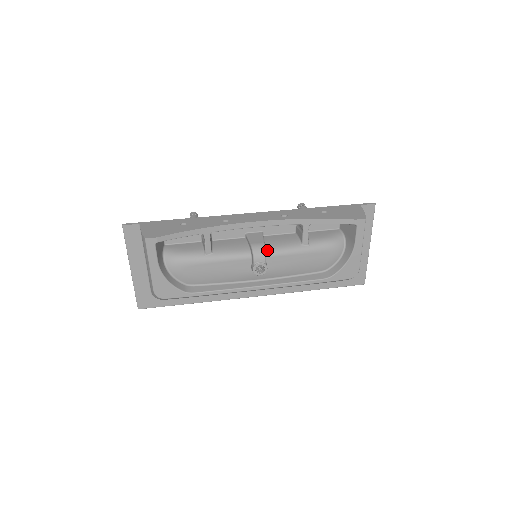
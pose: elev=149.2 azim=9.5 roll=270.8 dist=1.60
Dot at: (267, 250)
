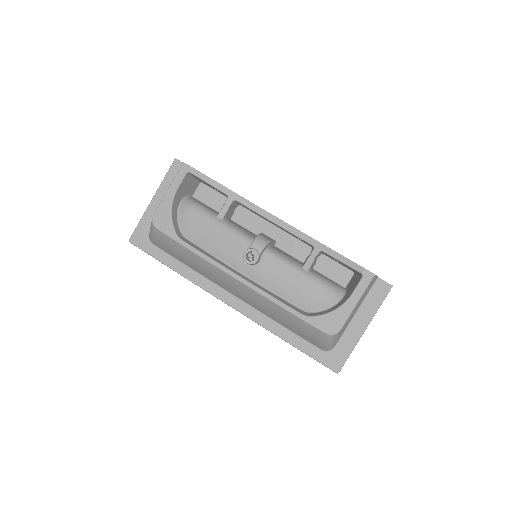
Dot at: (269, 248)
